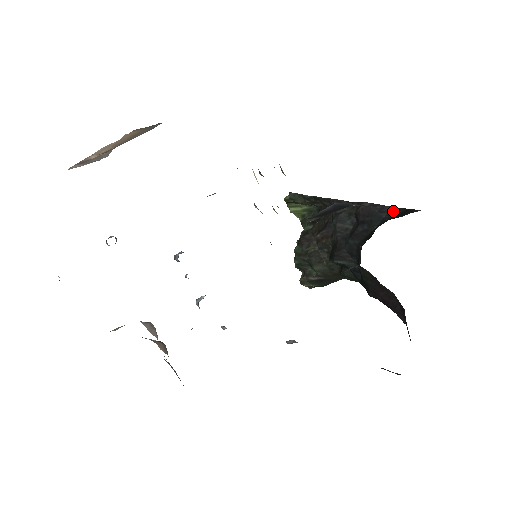
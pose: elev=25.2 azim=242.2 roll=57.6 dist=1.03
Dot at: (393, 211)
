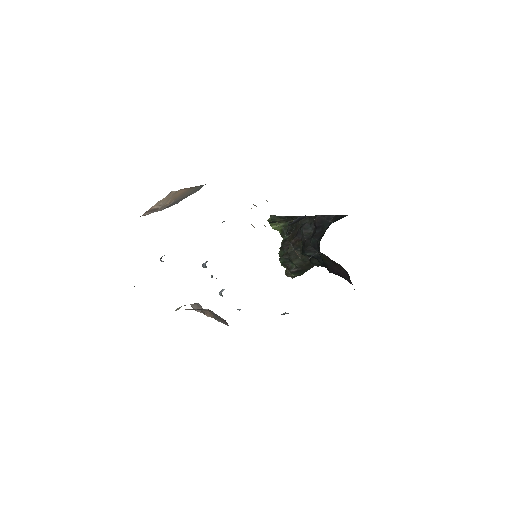
Dot at: (335, 218)
